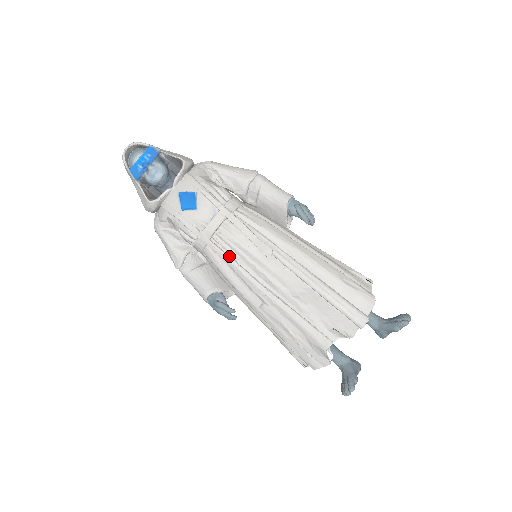
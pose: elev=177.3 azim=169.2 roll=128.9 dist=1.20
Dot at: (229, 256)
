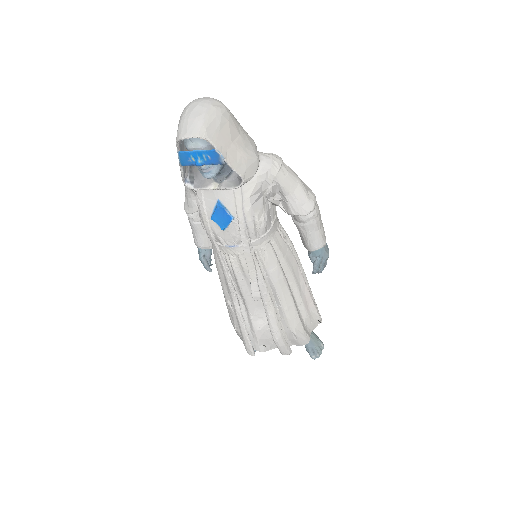
Dot at: (227, 271)
